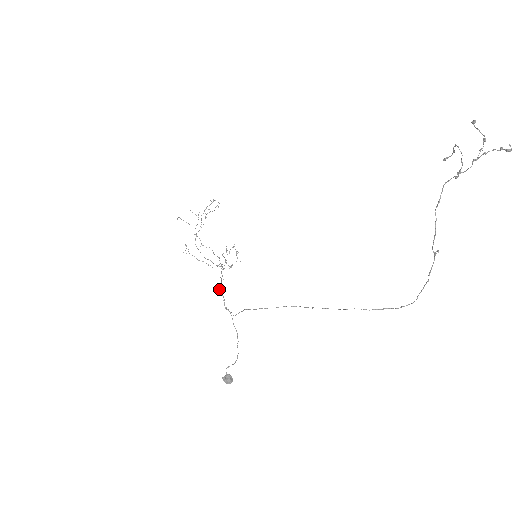
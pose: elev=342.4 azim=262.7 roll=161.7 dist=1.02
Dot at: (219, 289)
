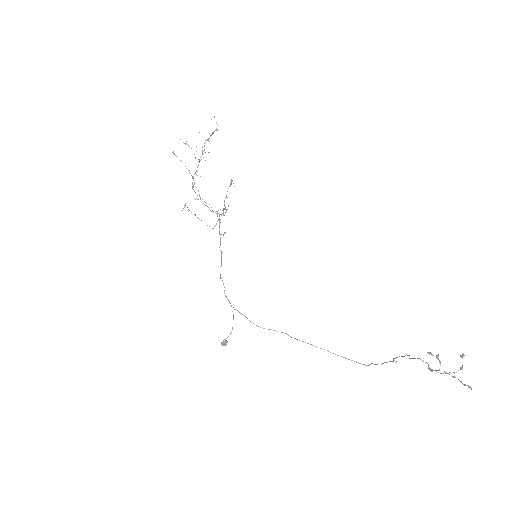
Dot at: (220, 278)
